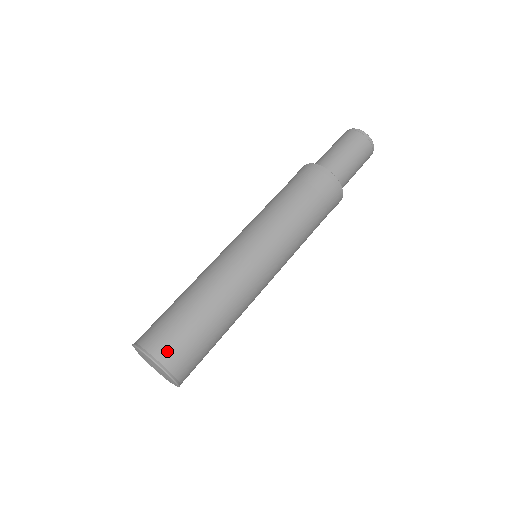
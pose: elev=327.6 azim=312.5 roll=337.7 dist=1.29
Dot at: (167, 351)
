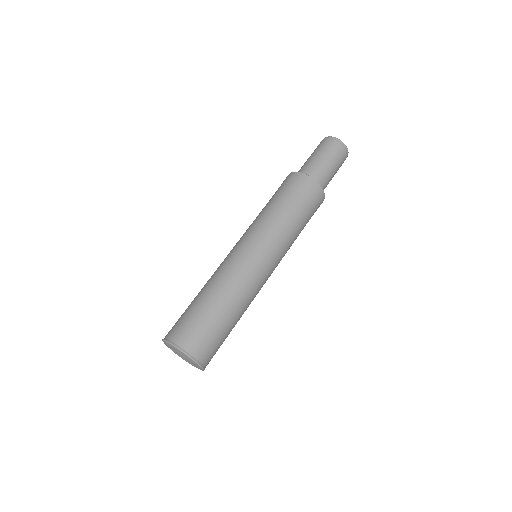
Dot at: (193, 343)
